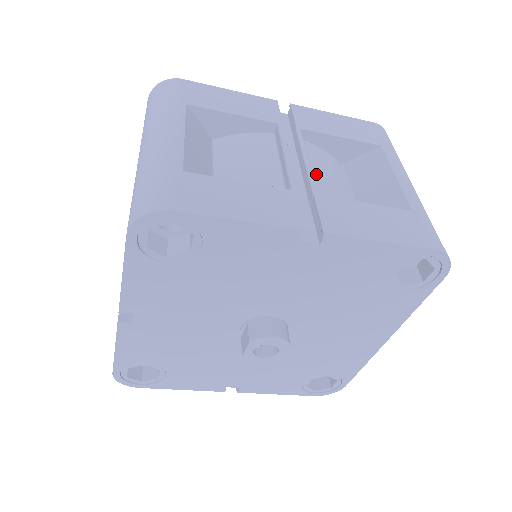
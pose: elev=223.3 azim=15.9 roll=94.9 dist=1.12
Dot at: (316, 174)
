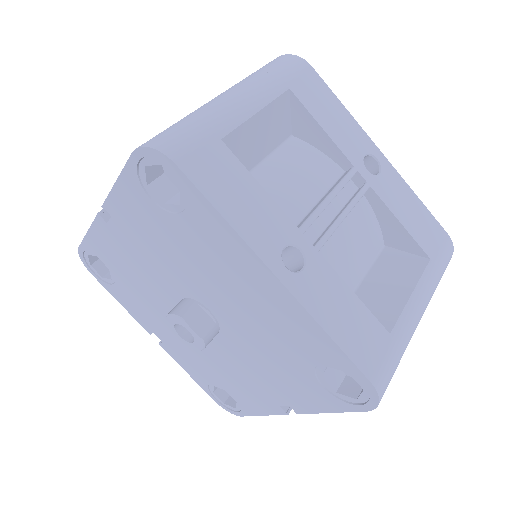
Dot at: occluded
